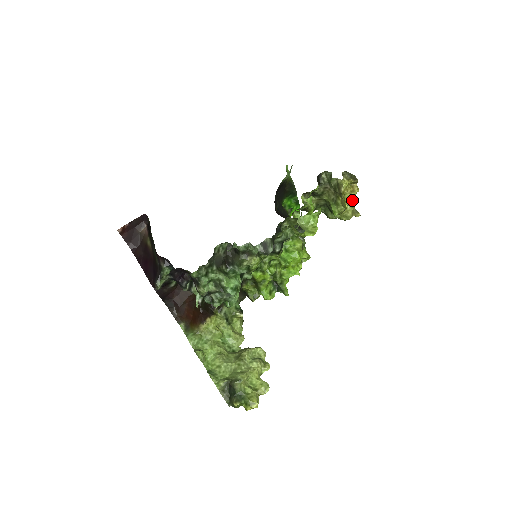
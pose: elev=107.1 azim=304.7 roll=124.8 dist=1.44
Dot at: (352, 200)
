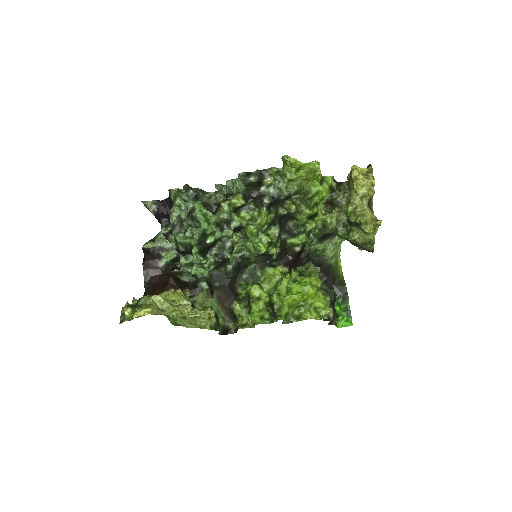
Dot at: (366, 189)
